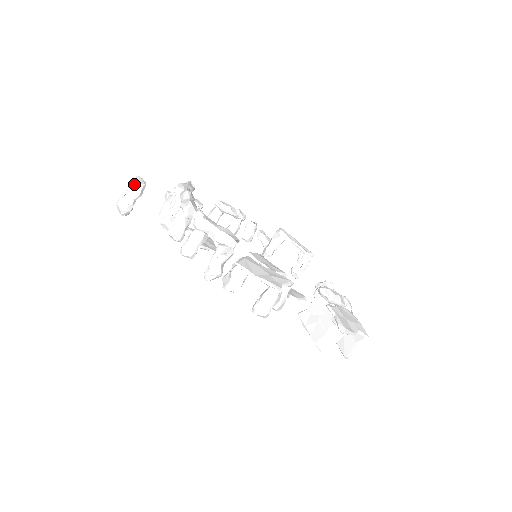
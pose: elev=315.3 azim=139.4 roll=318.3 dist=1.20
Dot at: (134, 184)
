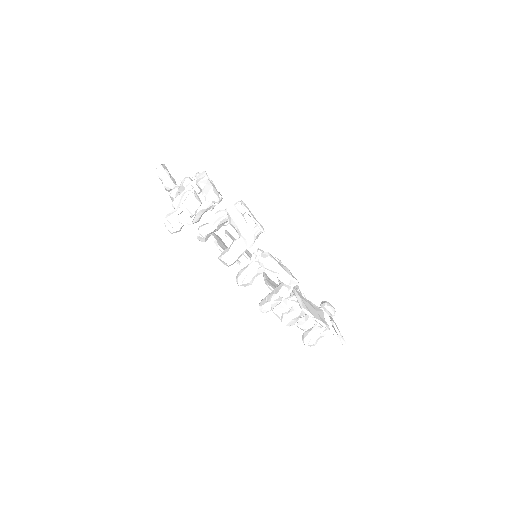
Dot at: (193, 202)
